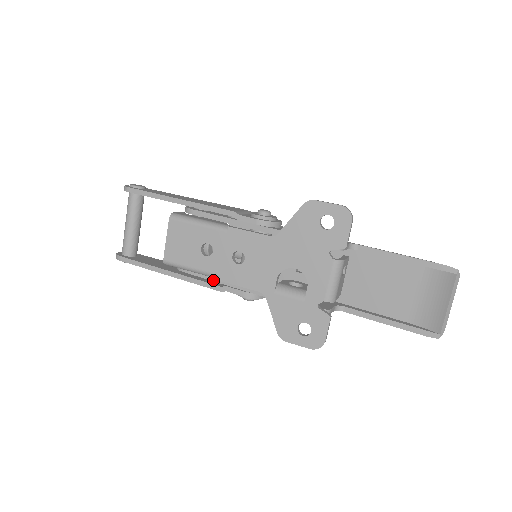
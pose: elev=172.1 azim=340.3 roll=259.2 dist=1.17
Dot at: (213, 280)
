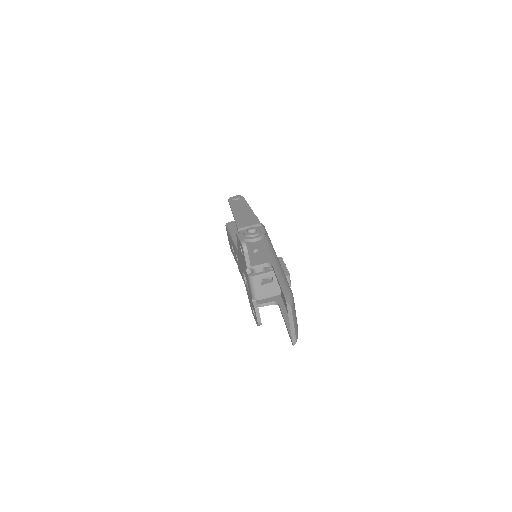
Dot at: occluded
